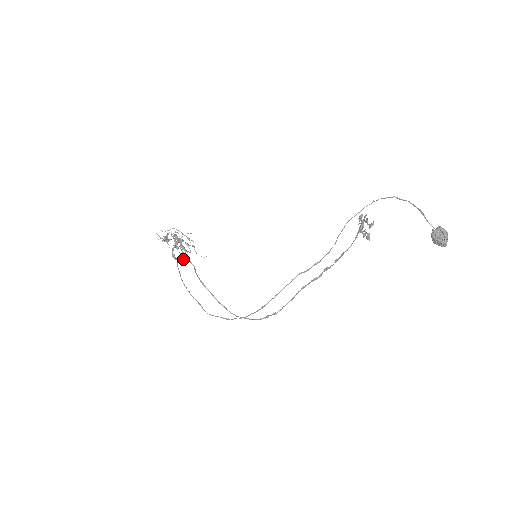
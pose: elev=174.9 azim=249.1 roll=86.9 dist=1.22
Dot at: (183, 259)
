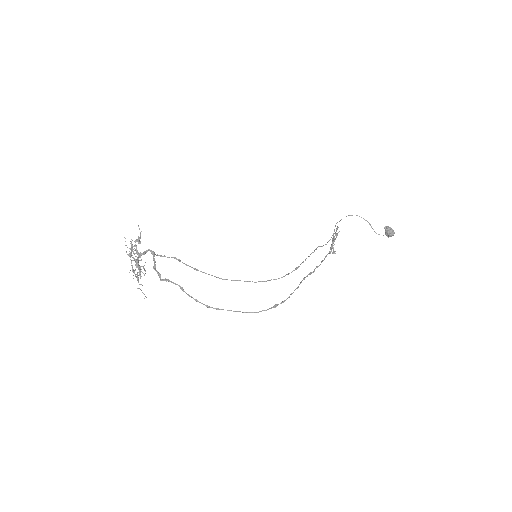
Dot at: (155, 265)
